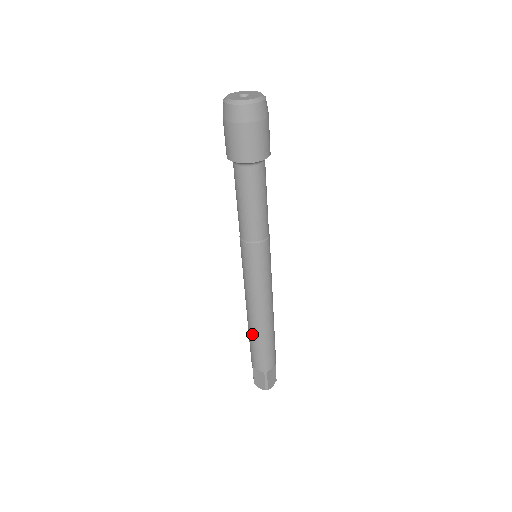
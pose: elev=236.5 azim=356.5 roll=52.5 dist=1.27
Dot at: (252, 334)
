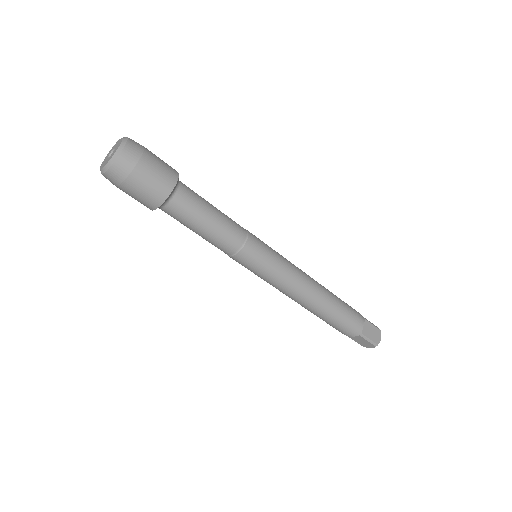
Dot at: (316, 315)
